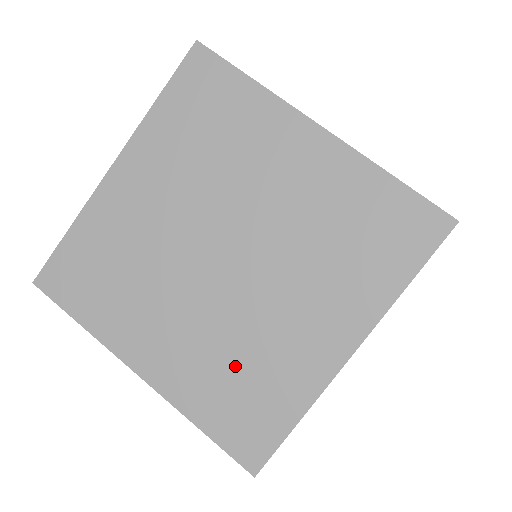
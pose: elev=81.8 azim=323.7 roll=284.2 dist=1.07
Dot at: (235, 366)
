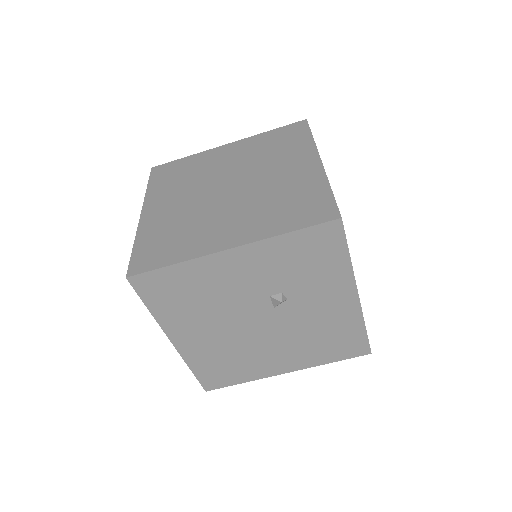
Dot at: (277, 203)
